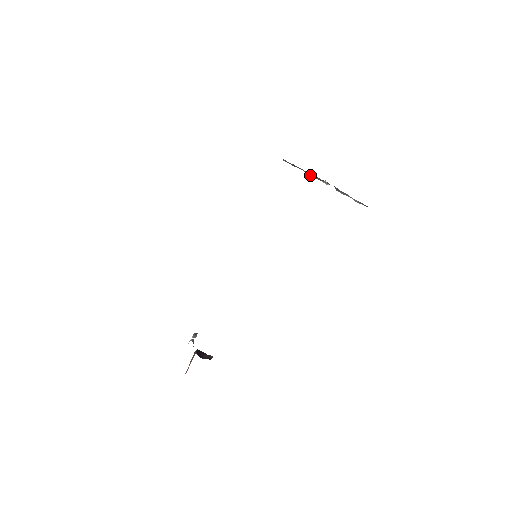
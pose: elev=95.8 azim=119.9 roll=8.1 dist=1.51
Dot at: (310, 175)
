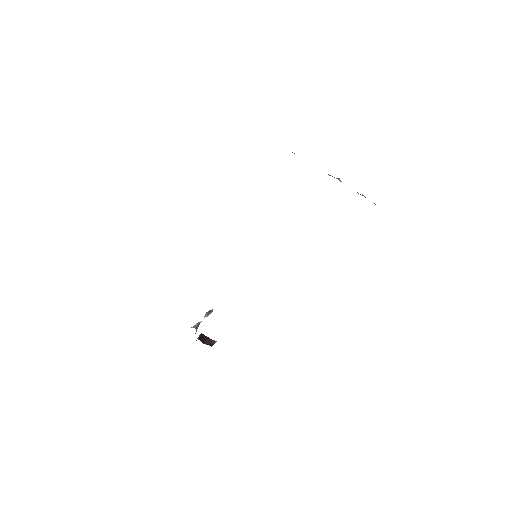
Dot at: occluded
